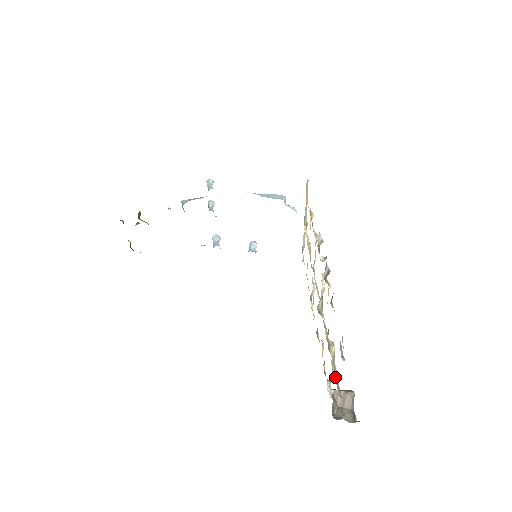
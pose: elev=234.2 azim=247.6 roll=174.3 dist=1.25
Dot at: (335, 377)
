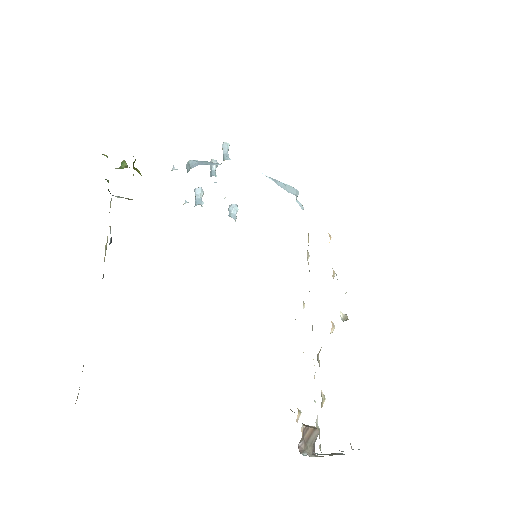
Dot at: (318, 429)
